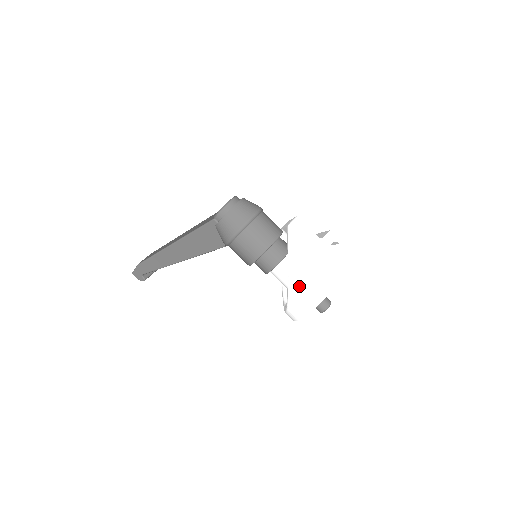
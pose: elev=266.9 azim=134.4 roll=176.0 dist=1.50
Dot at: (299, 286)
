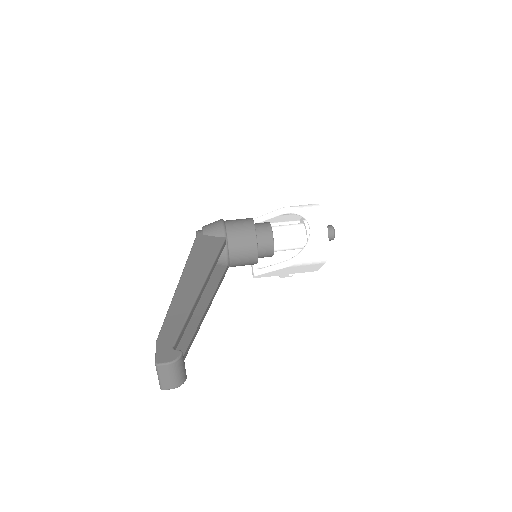
Dot at: occluded
